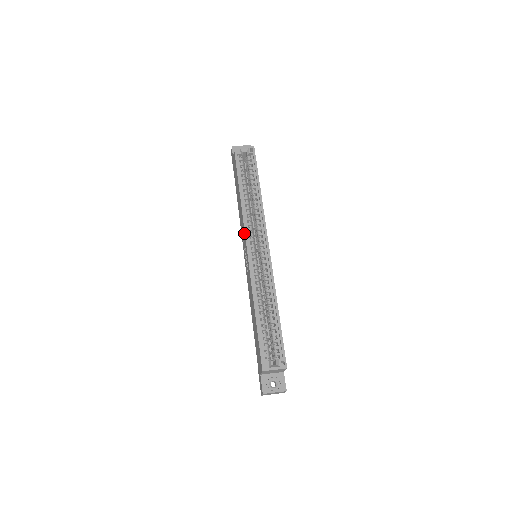
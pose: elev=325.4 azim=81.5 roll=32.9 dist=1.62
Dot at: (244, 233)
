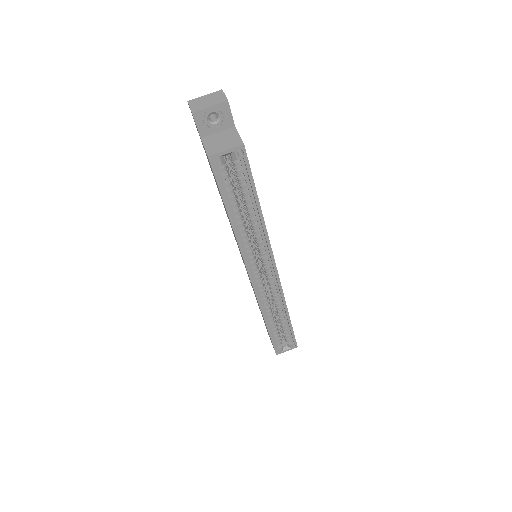
Dot at: occluded
